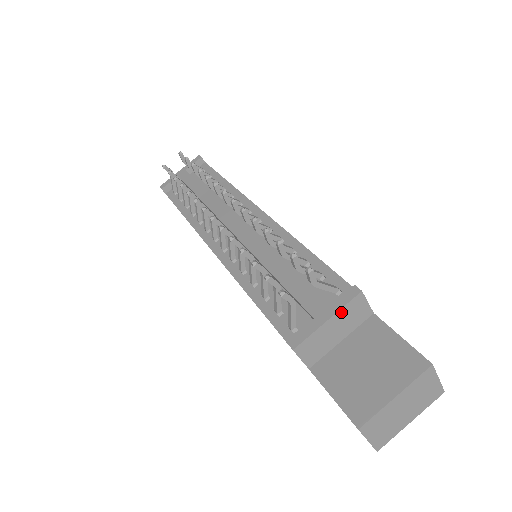
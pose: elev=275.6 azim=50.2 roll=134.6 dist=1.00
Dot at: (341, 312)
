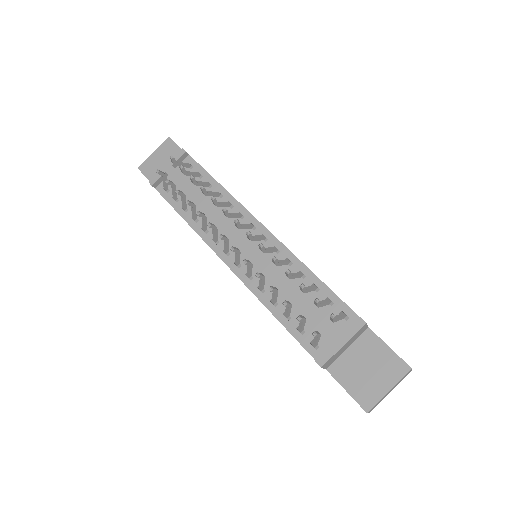
Dot at: (352, 337)
